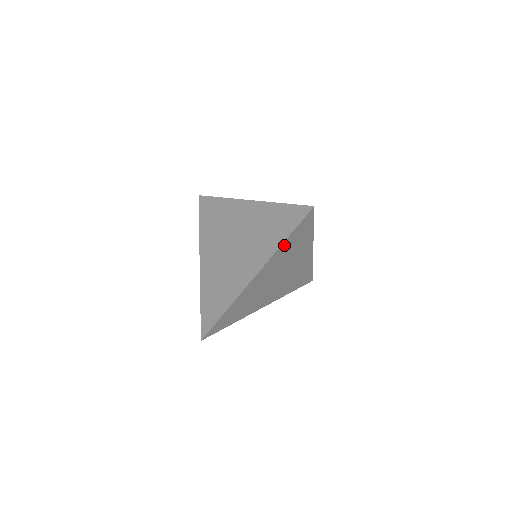
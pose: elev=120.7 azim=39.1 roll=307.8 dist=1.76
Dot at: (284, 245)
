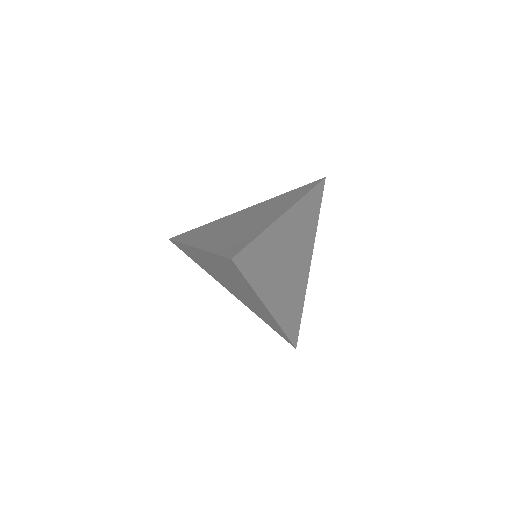
Dot at: (306, 200)
